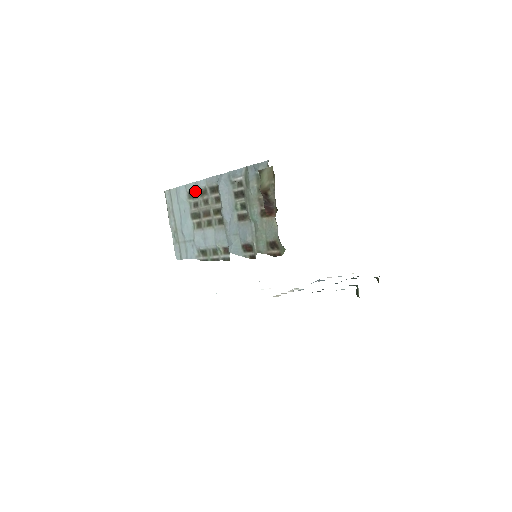
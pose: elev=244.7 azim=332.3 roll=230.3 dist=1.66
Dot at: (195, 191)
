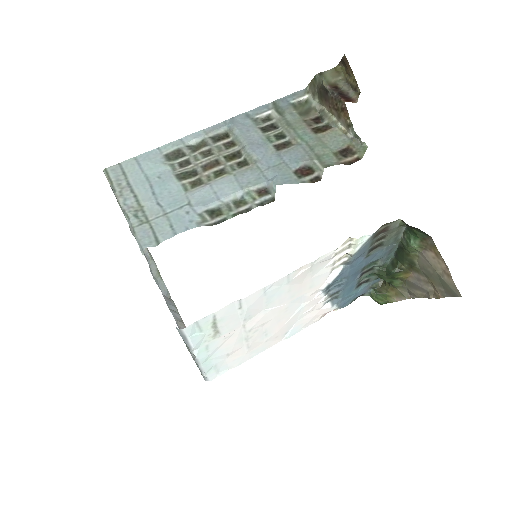
Dot at: (182, 148)
